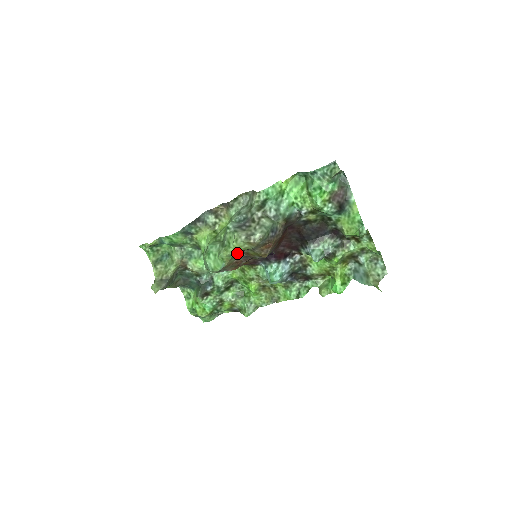
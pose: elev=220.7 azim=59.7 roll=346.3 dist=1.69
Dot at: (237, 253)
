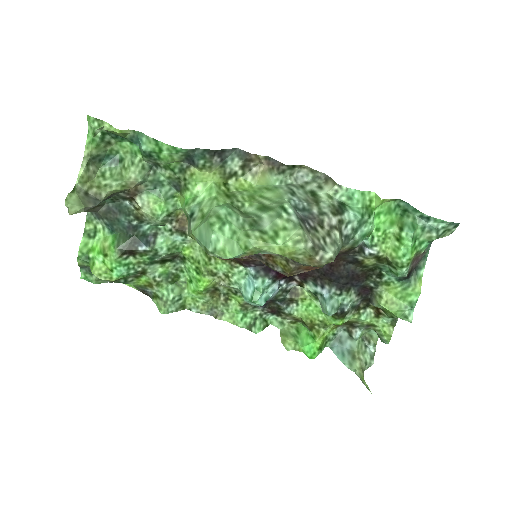
Dot at: occluded
